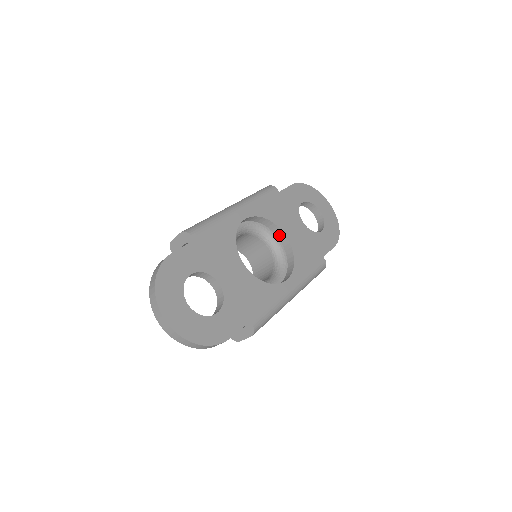
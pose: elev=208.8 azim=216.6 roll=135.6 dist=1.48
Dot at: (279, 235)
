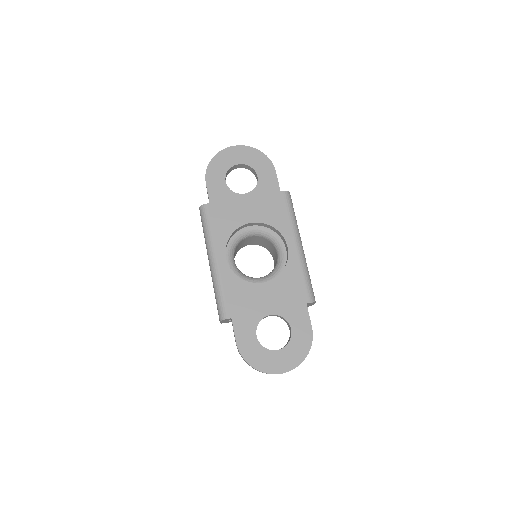
Dot at: (247, 226)
